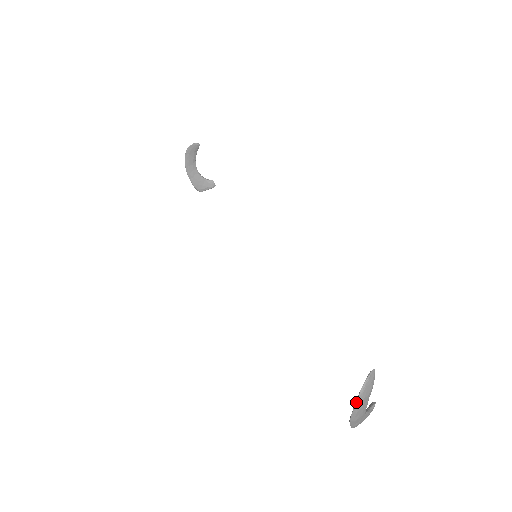
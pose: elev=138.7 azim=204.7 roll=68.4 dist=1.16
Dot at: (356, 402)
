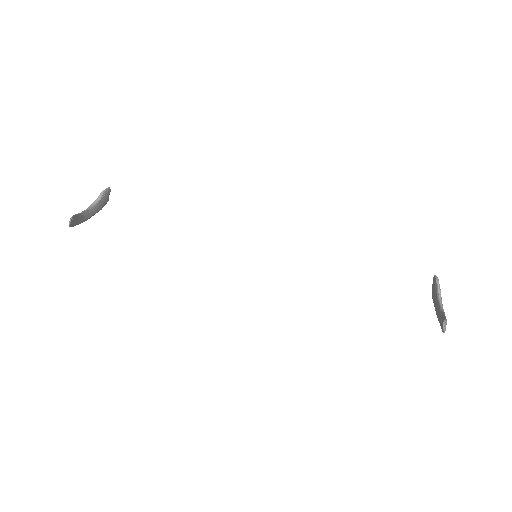
Dot at: (442, 331)
